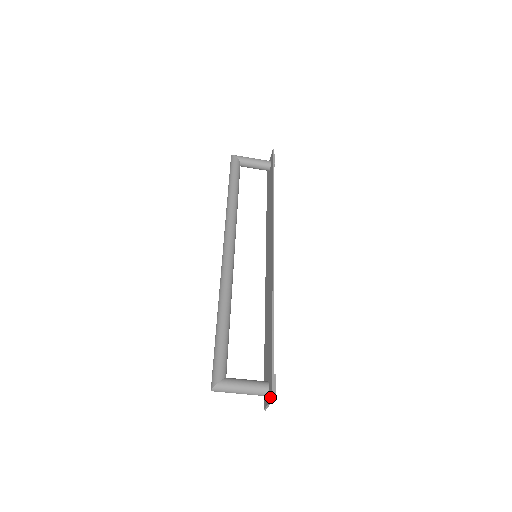
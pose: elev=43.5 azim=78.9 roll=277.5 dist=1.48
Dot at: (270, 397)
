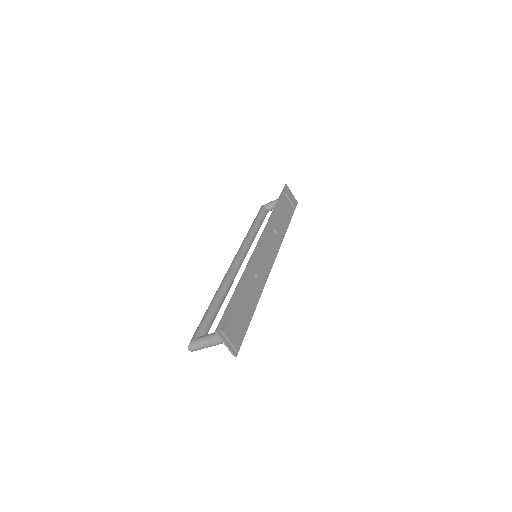
Dot at: (219, 335)
